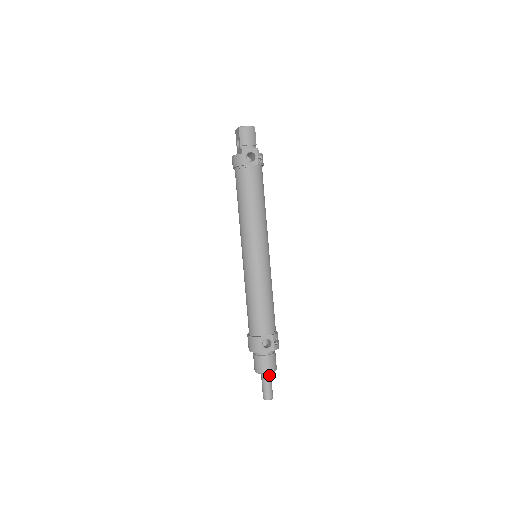
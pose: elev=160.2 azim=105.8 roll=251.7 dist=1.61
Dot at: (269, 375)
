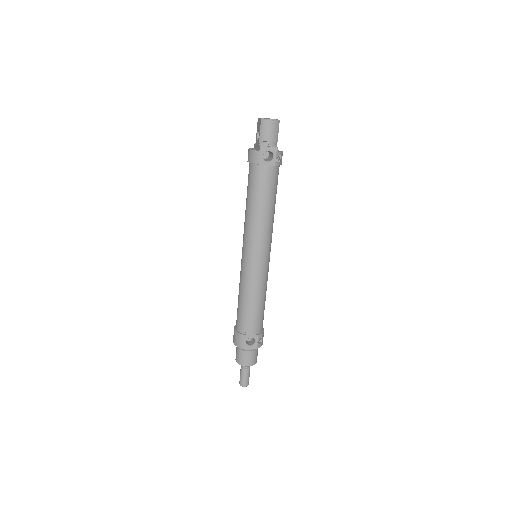
Dot at: occluded
